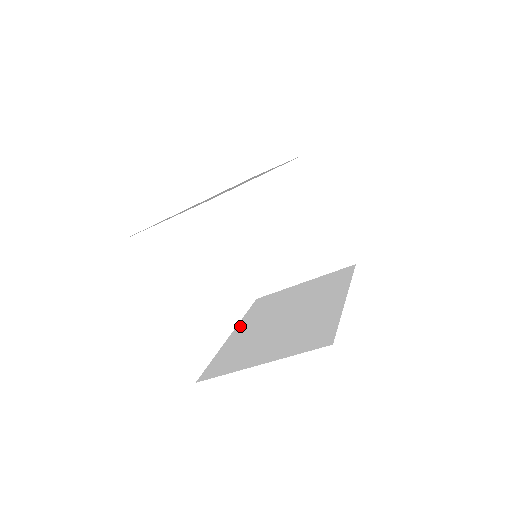
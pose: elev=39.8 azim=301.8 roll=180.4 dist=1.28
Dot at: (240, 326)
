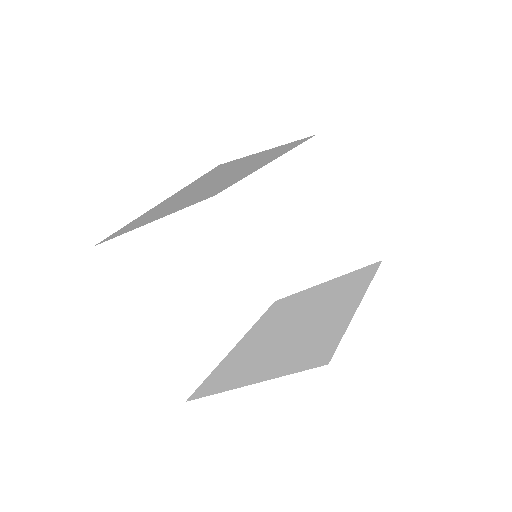
Dot at: (249, 334)
